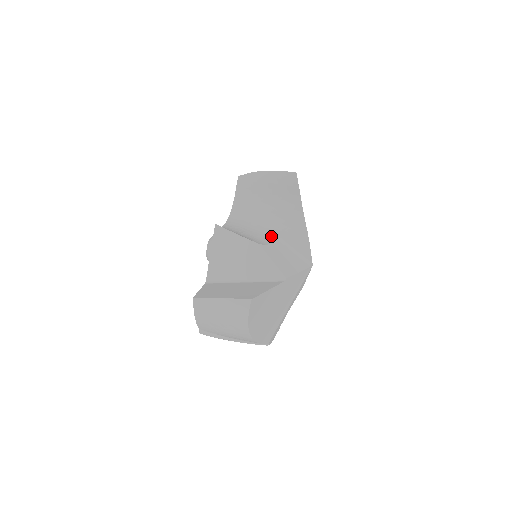
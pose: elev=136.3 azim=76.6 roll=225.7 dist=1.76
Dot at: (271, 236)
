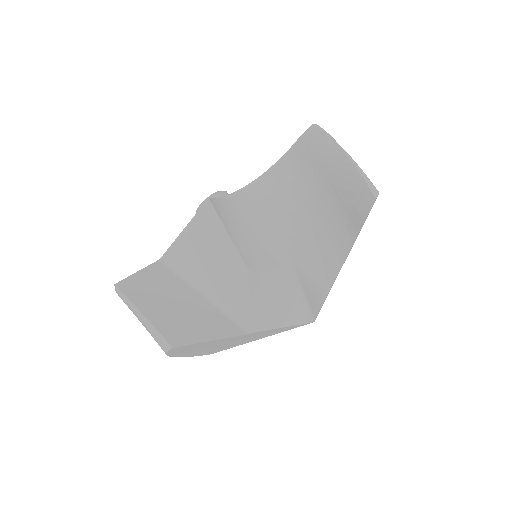
Dot at: (281, 256)
